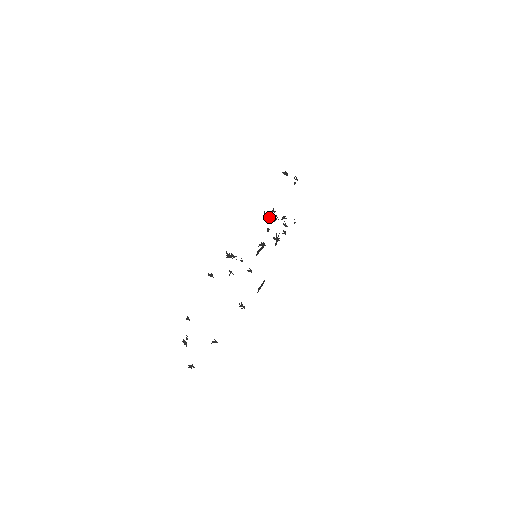
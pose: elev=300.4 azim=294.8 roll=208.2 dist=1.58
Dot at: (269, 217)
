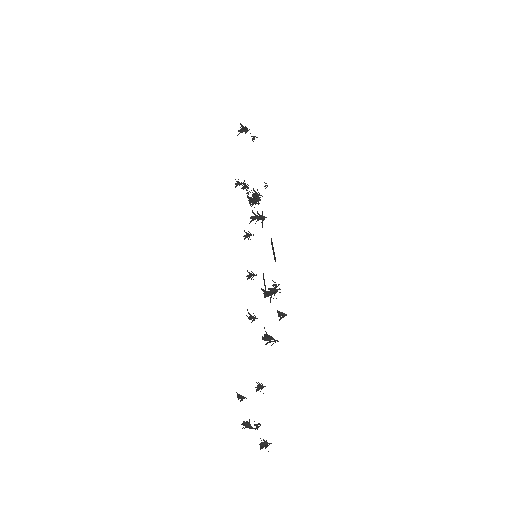
Dot at: occluded
